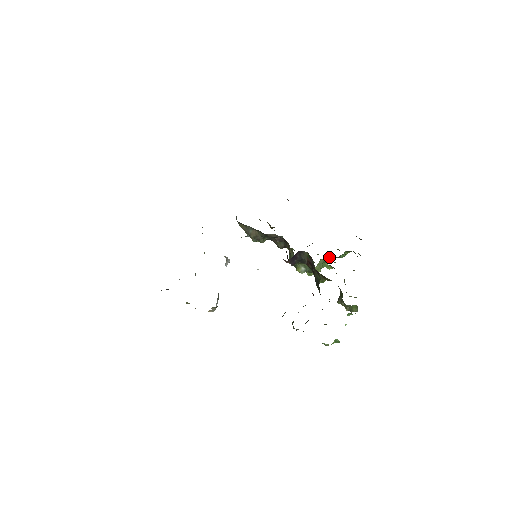
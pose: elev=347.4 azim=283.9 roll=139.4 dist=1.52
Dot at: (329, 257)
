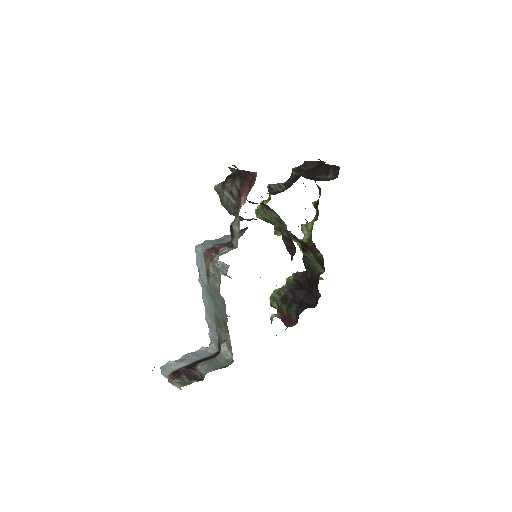
Dot at: occluded
